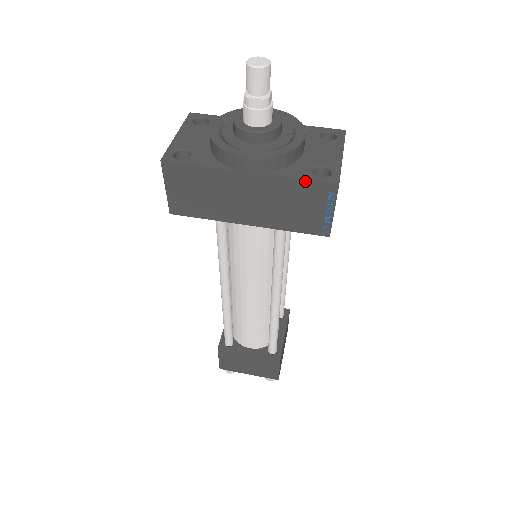
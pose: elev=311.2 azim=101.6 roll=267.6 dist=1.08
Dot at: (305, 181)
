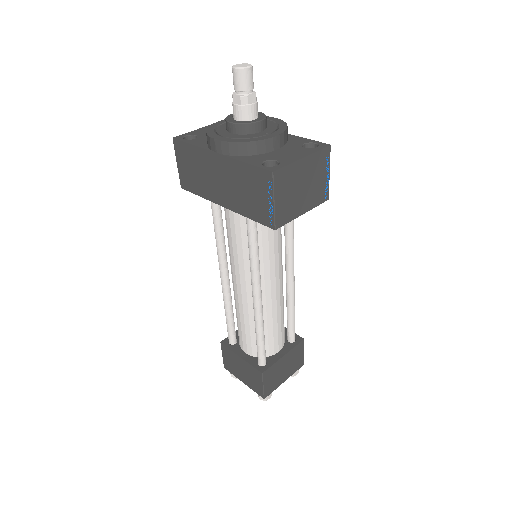
Dot at: (251, 166)
